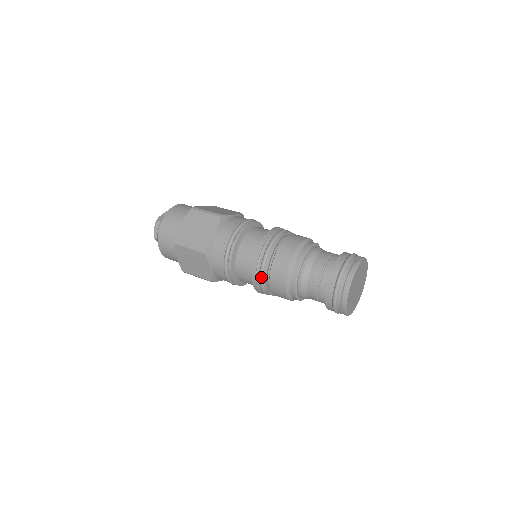
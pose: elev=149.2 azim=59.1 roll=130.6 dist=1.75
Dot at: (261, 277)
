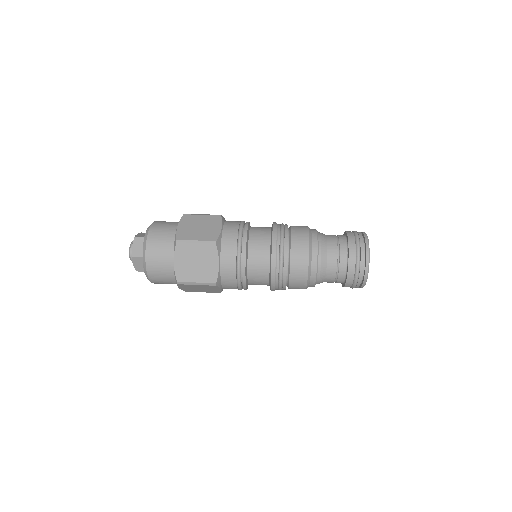
Dot at: (282, 257)
